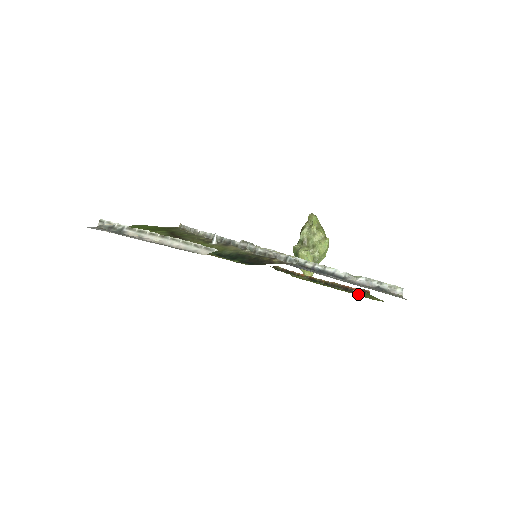
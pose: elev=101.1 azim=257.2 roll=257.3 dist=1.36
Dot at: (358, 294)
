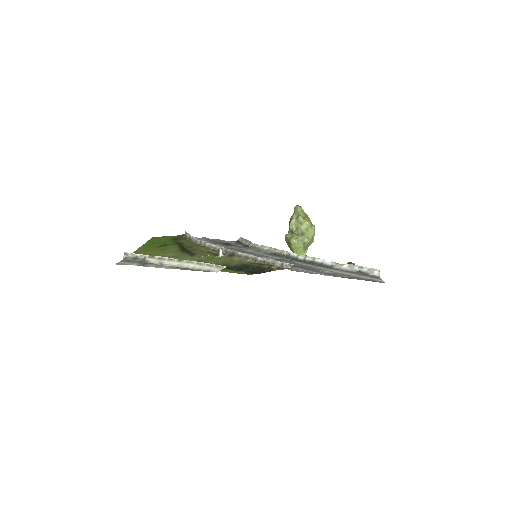
Dot at: occluded
